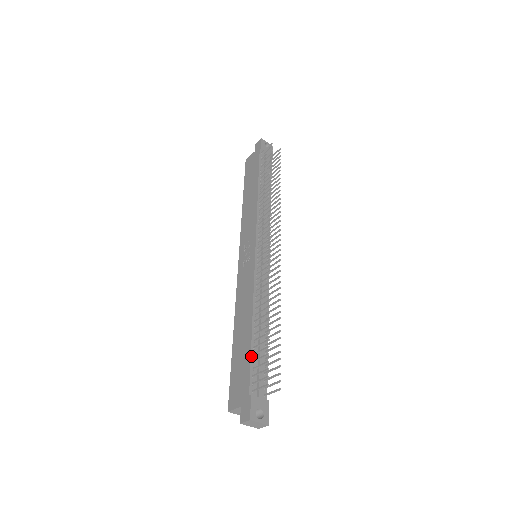
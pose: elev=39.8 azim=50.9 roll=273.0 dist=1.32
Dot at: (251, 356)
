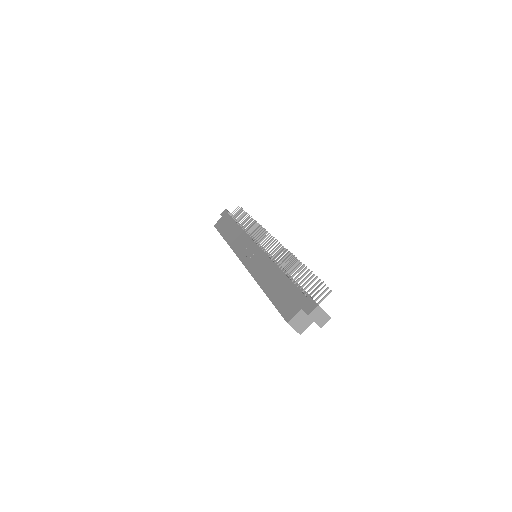
Dot at: (293, 283)
